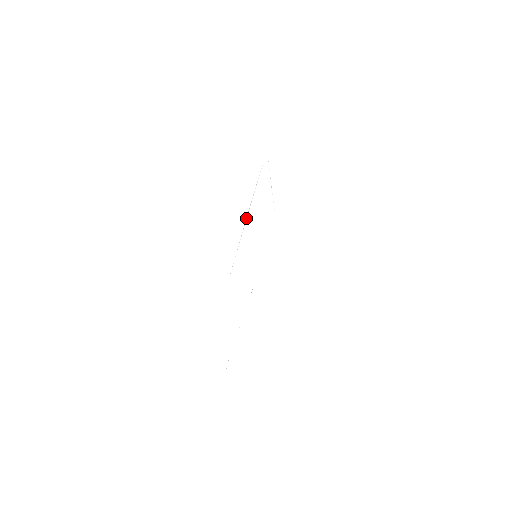
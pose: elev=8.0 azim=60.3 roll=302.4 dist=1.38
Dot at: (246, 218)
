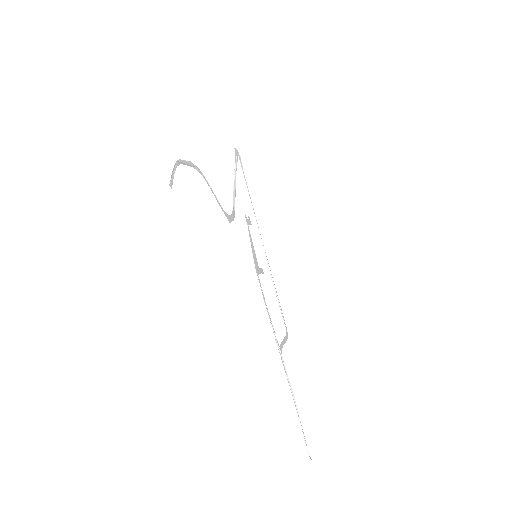
Dot at: (259, 232)
